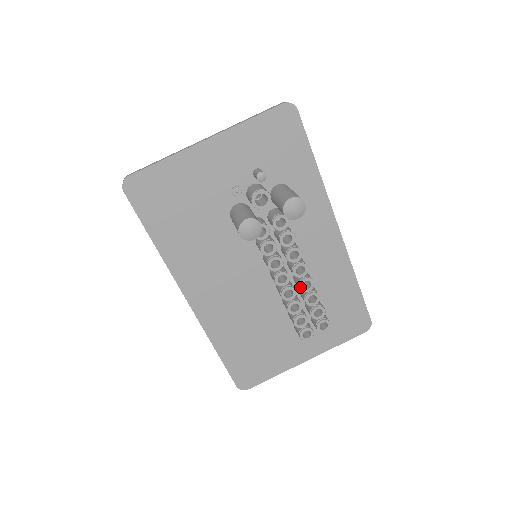
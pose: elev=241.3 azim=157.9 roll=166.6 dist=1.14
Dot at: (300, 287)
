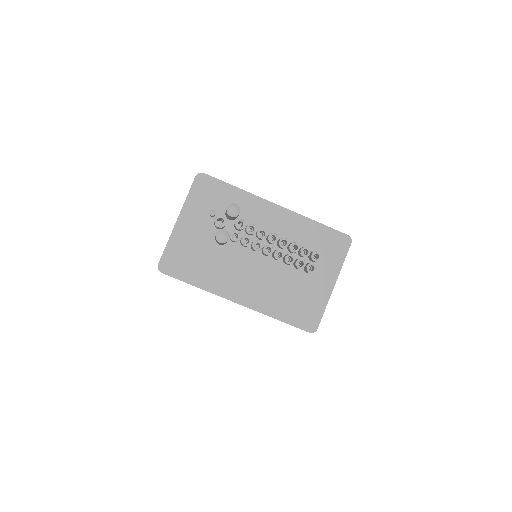
Dot at: (281, 247)
